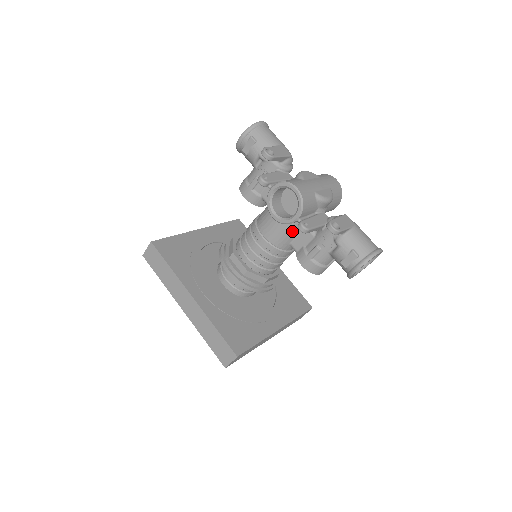
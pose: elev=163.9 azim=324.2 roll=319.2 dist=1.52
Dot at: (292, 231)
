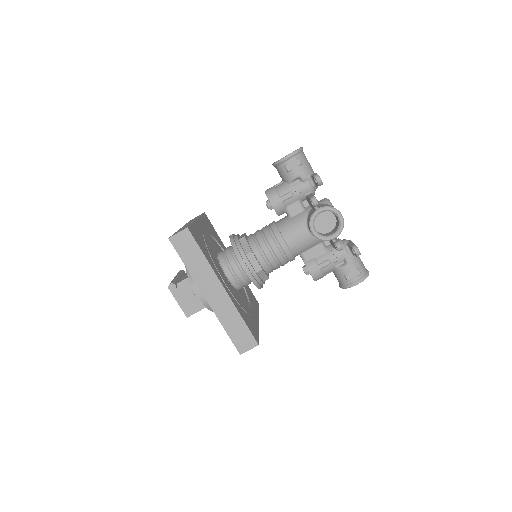
Dot at: (311, 244)
